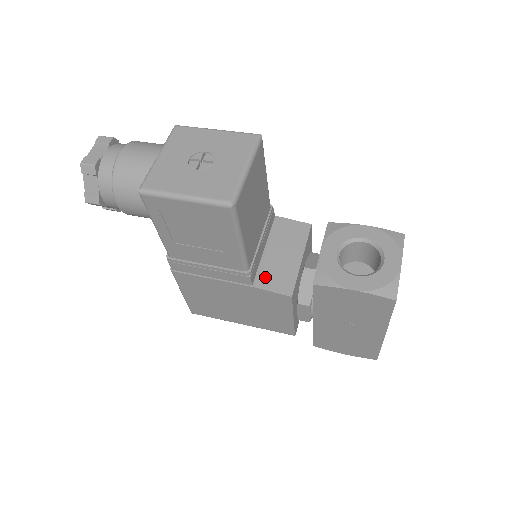
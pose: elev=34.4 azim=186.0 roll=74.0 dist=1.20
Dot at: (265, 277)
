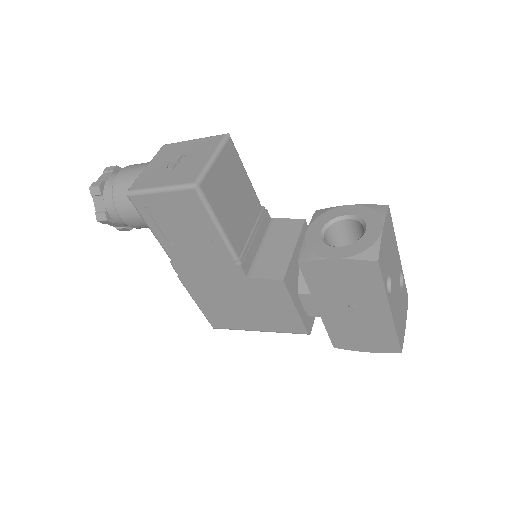
Dot at: (259, 268)
